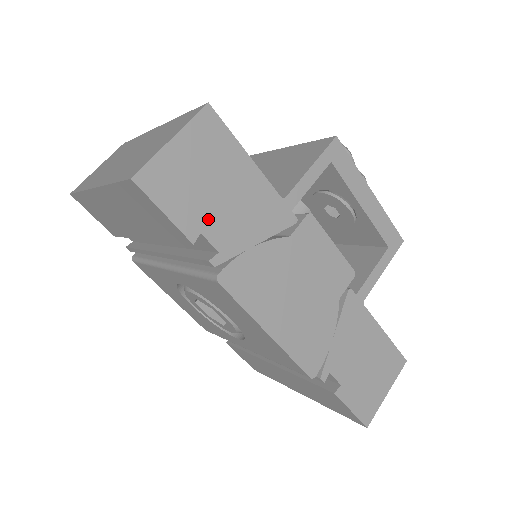
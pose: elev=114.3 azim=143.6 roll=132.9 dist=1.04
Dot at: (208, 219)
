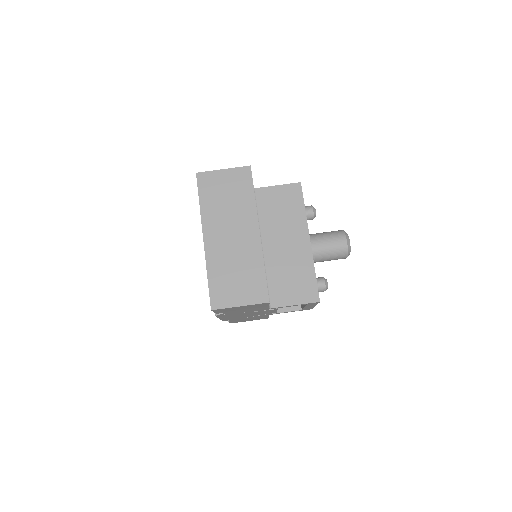
Dot at: occluded
